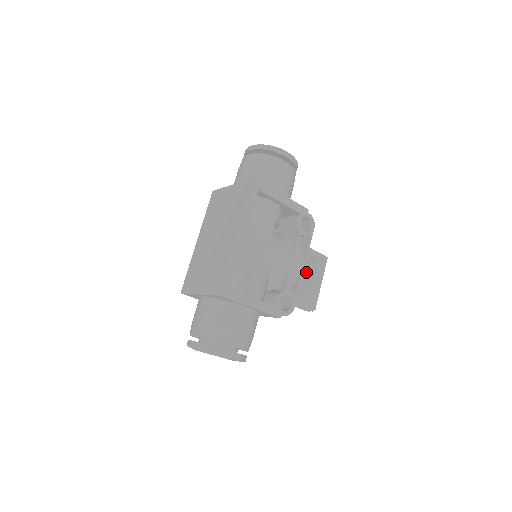
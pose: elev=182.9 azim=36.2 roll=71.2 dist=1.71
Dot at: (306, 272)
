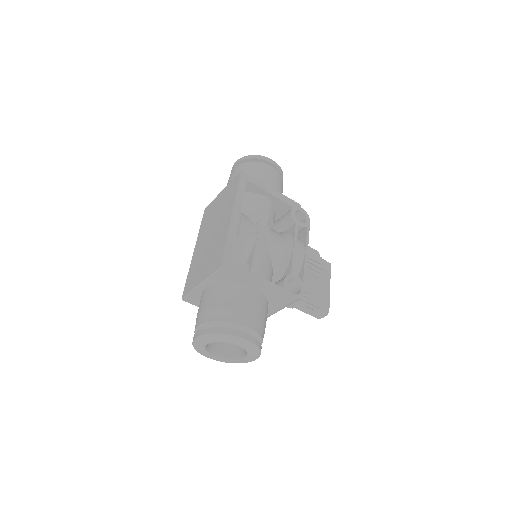
Dot at: (310, 263)
